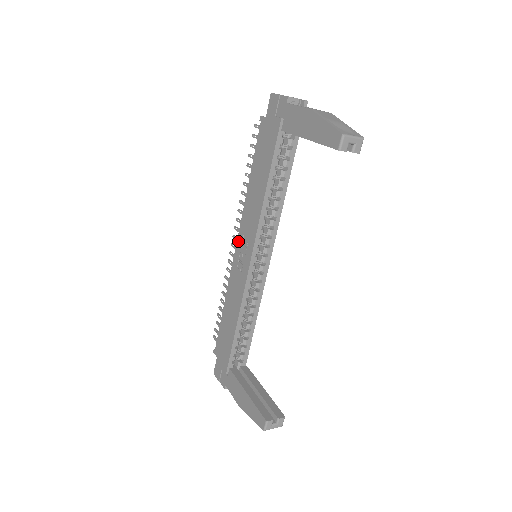
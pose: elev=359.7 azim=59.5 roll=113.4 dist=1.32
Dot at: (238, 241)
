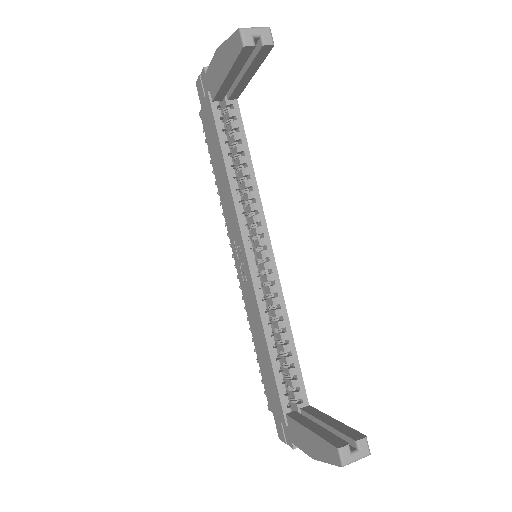
Dot at: (233, 252)
